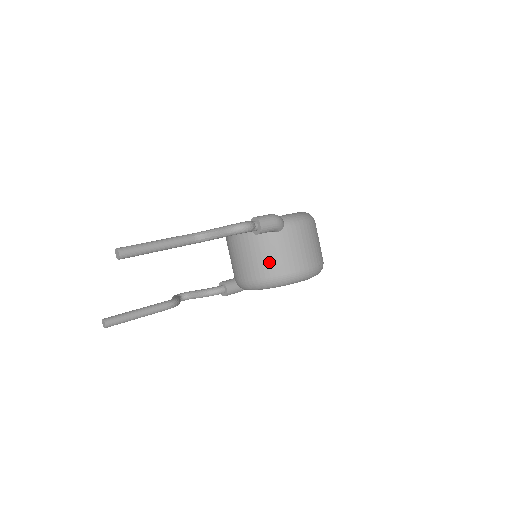
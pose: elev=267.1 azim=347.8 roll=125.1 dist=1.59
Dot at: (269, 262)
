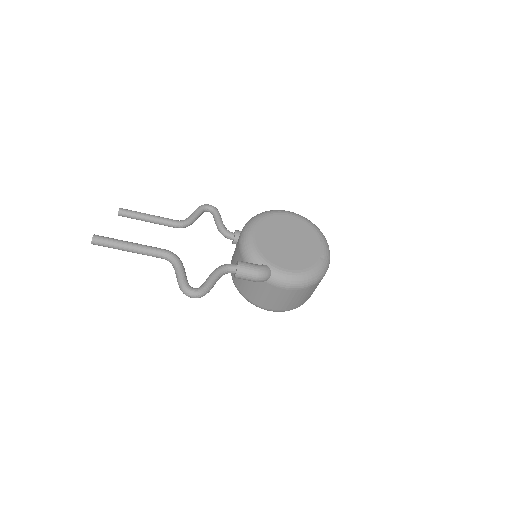
Dot at: (243, 284)
